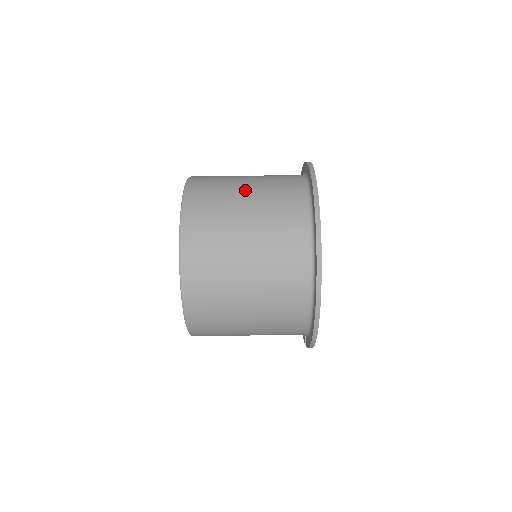
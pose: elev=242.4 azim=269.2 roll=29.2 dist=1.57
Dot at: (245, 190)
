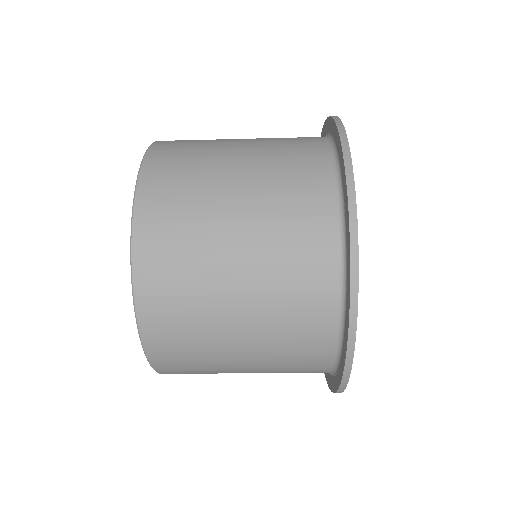
Dot at: (237, 336)
